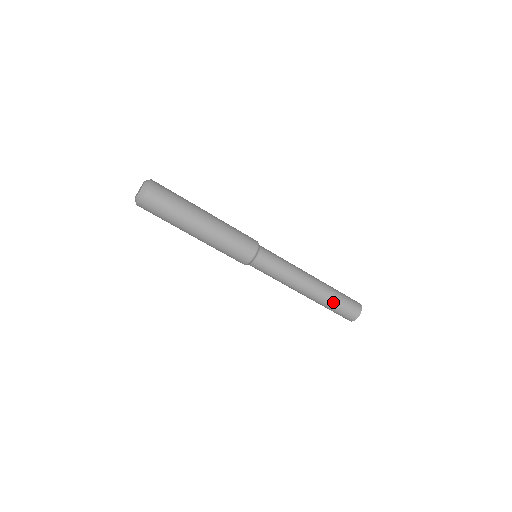
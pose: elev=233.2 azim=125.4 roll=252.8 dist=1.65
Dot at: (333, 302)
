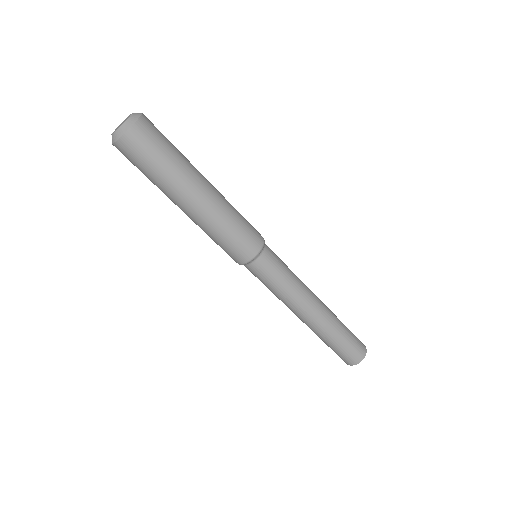
Dot at: (327, 341)
